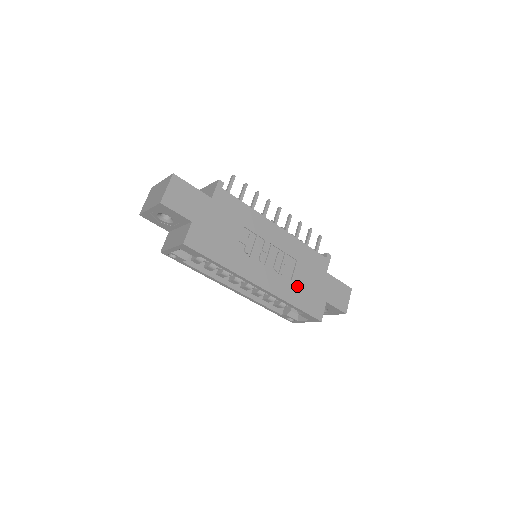
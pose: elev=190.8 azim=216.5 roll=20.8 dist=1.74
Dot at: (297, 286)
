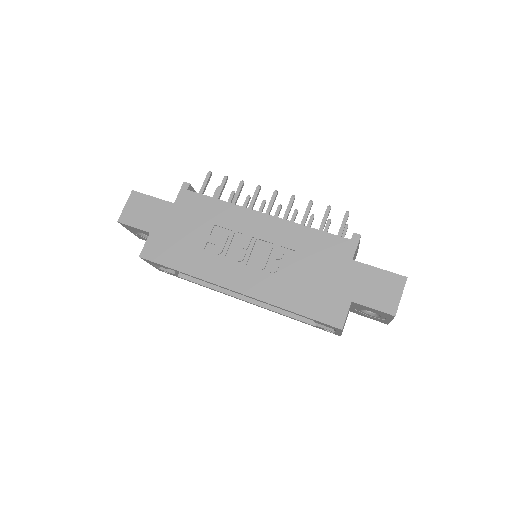
Dot at: (296, 284)
